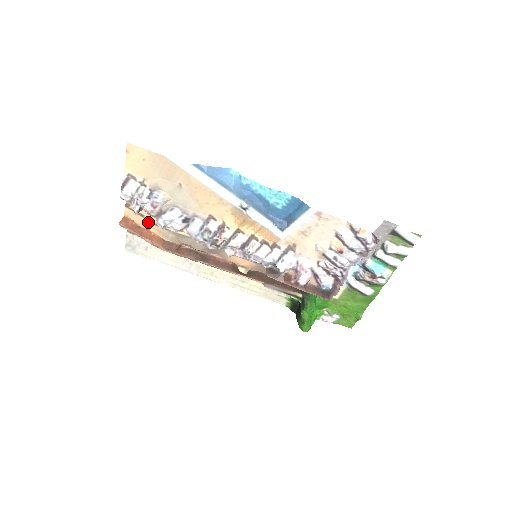
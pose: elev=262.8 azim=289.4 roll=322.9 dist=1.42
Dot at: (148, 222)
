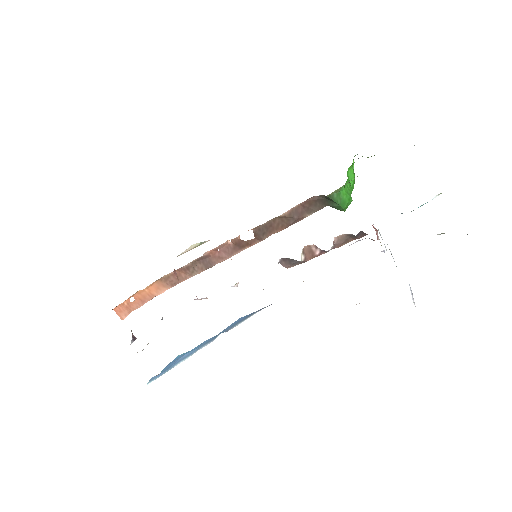
Dot at: occluded
